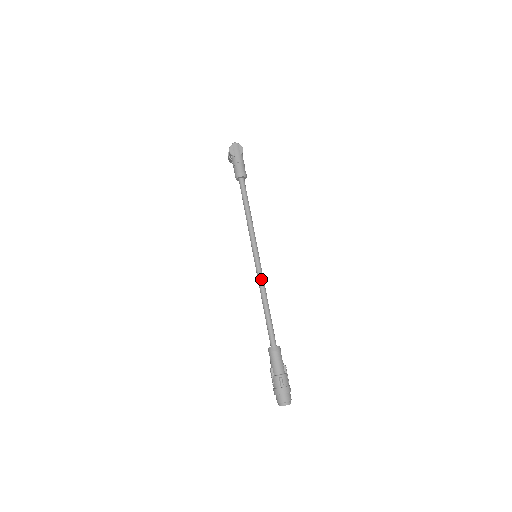
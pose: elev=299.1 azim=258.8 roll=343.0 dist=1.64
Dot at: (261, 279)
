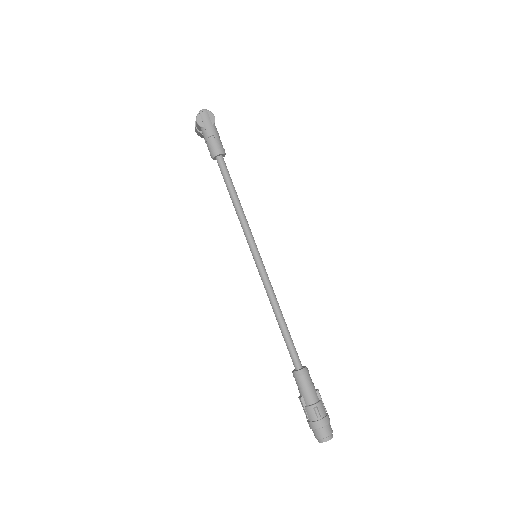
Dot at: (268, 286)
